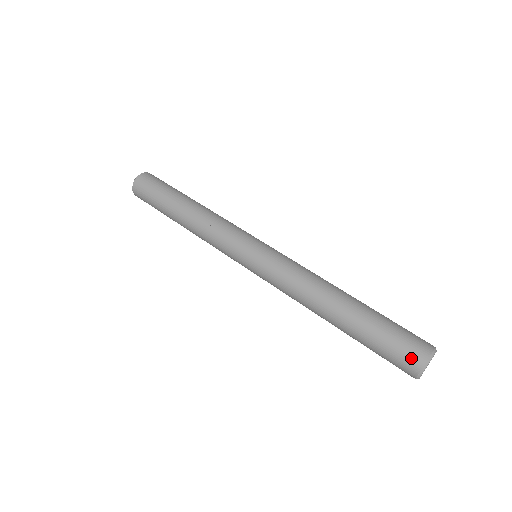
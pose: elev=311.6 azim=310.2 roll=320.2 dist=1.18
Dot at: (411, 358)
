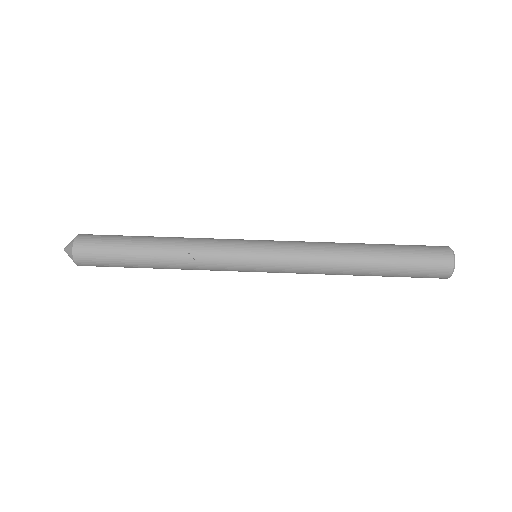
Dot at: (442, 267)
